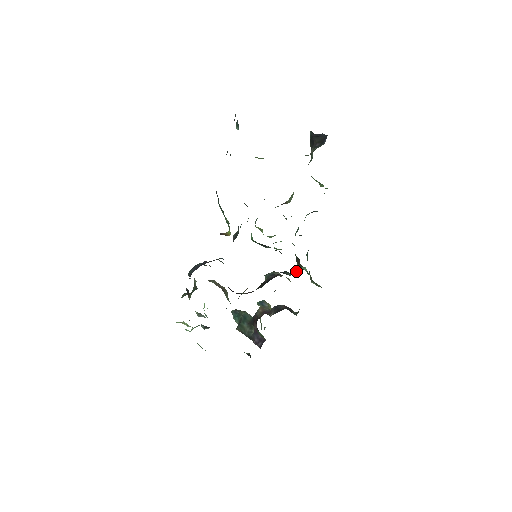
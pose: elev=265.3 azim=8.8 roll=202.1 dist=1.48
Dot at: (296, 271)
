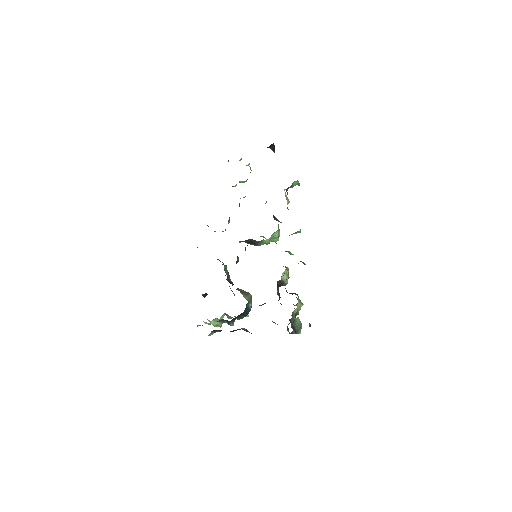
Dot at: occluded
